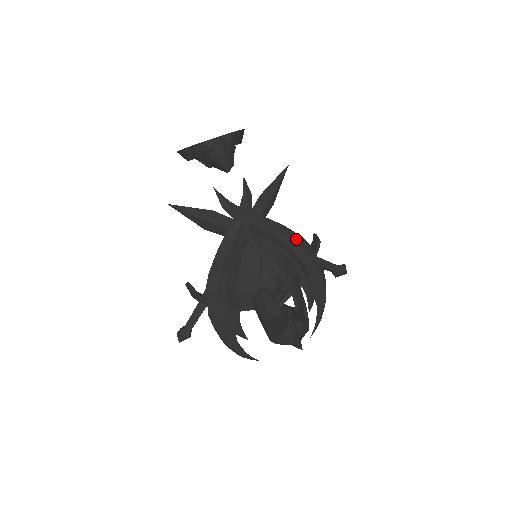
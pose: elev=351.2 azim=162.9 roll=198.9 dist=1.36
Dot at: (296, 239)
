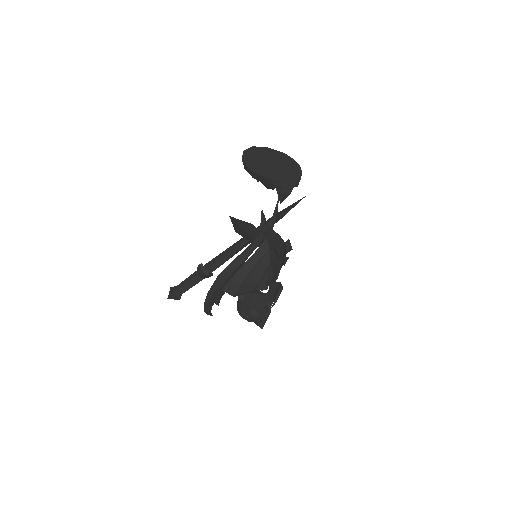
Dot at: (285, 250)
